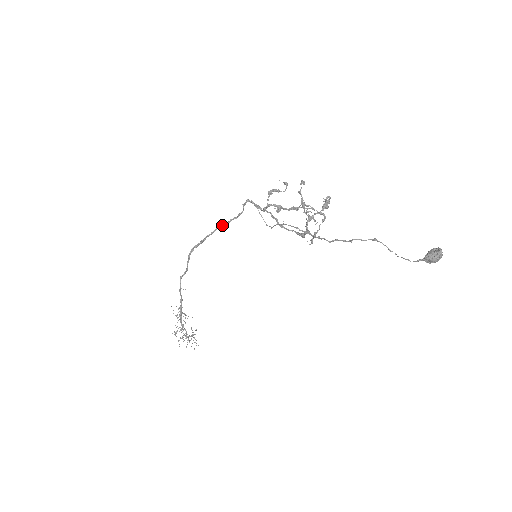
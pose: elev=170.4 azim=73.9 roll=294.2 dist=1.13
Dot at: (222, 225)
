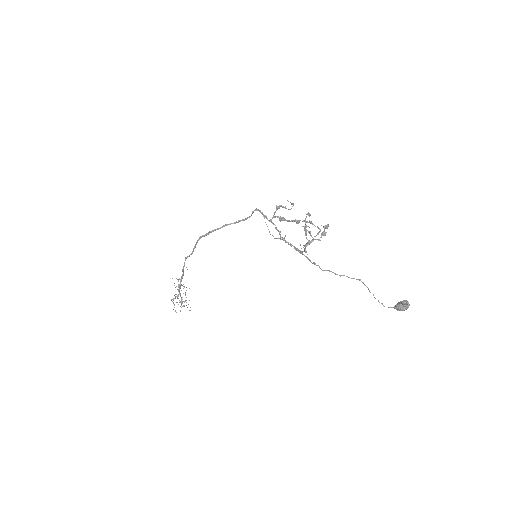
Dot at: (230, 224)
